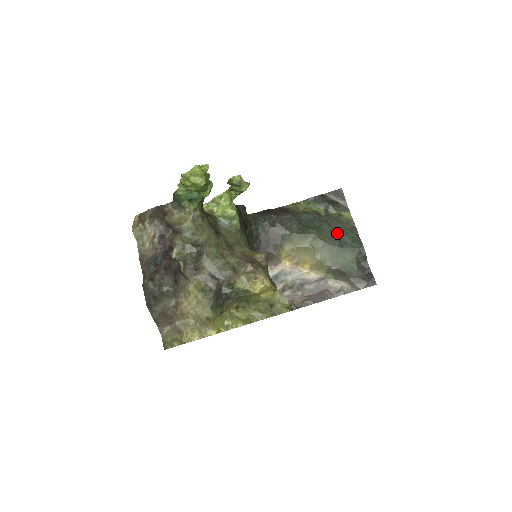
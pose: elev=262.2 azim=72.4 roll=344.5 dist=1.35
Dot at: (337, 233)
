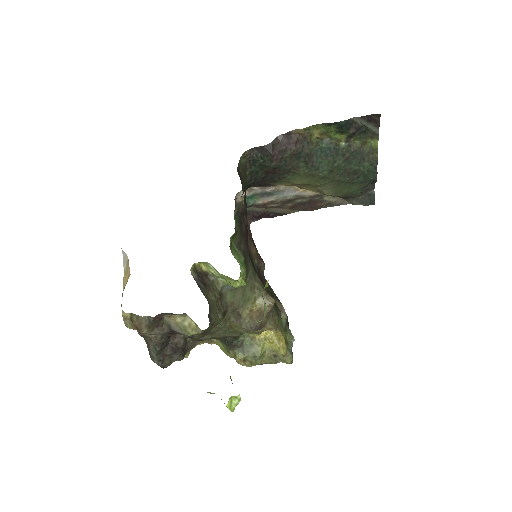
Dot at: (352, 168)
